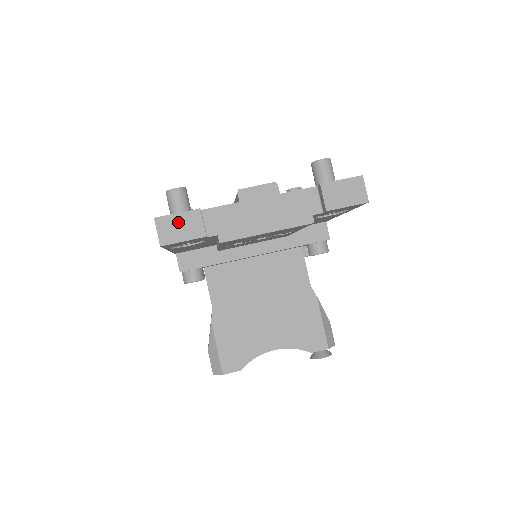
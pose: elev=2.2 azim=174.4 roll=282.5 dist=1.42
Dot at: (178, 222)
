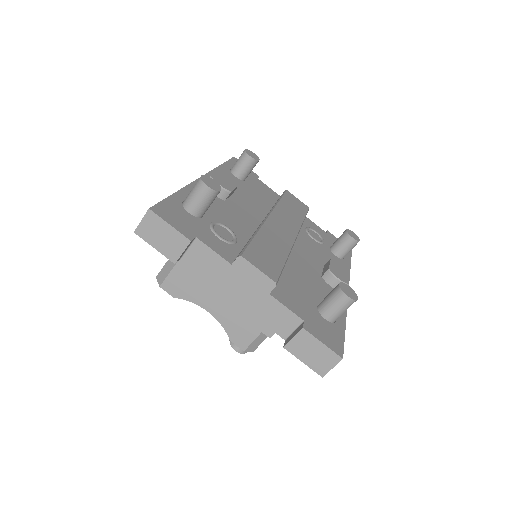
Dot at: (164, 231)
